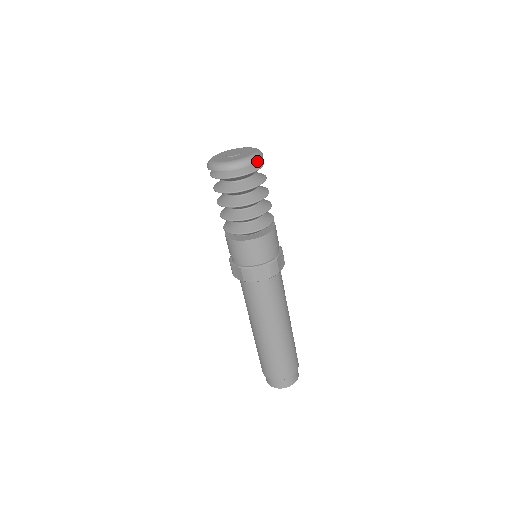
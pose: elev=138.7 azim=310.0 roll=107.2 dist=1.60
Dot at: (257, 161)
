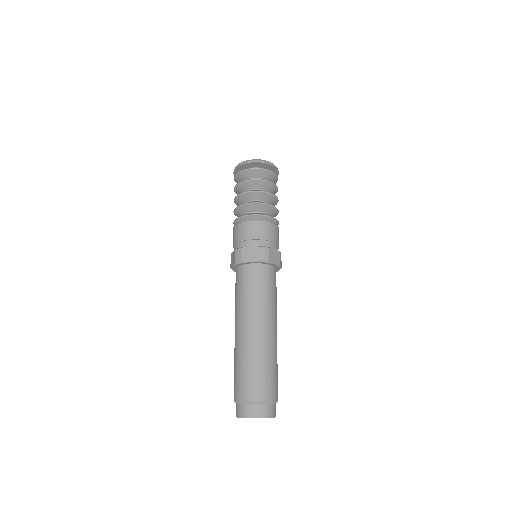
Dot at: (268, 163)
